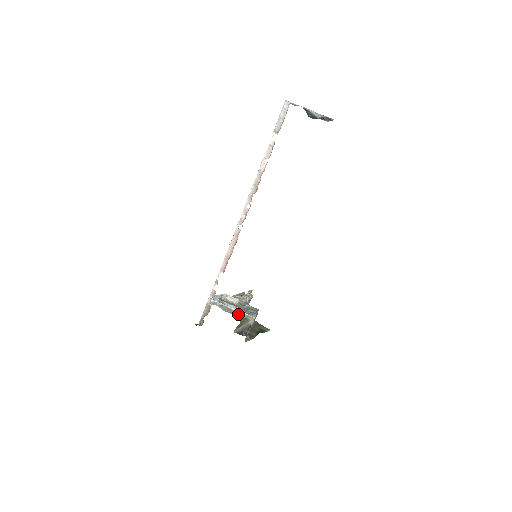
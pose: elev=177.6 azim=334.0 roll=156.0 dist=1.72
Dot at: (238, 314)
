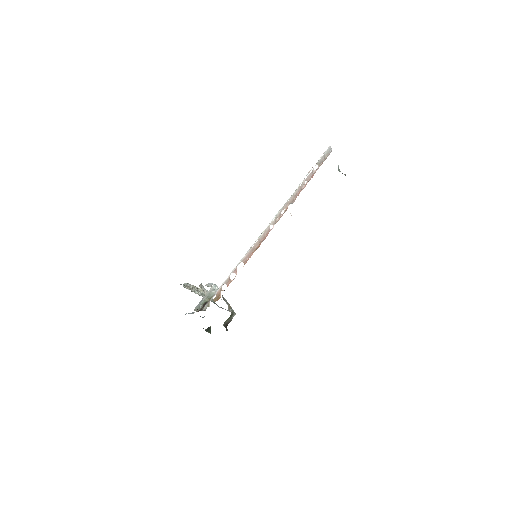
Dot at: (230, 307)
